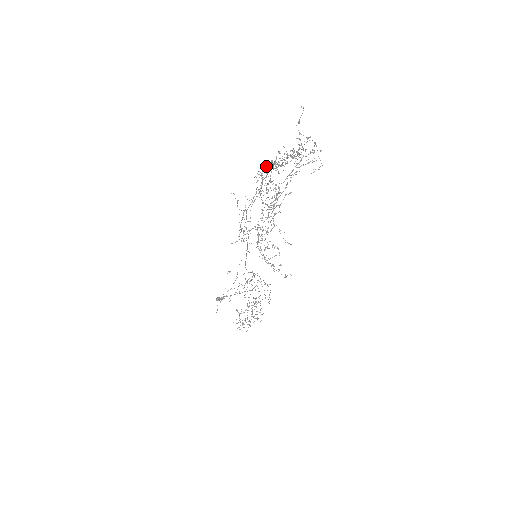
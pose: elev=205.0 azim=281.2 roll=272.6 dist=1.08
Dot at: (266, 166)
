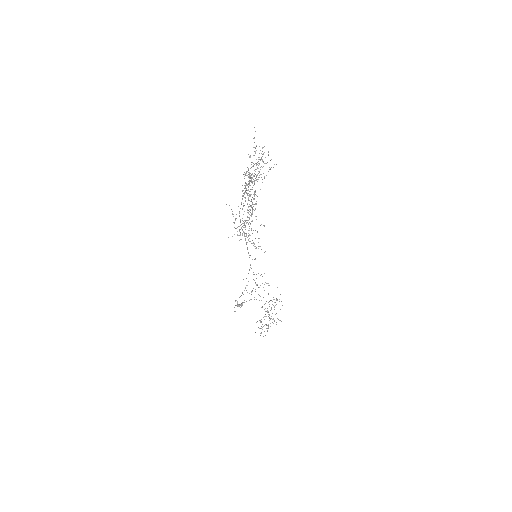
Dot at: occluded
